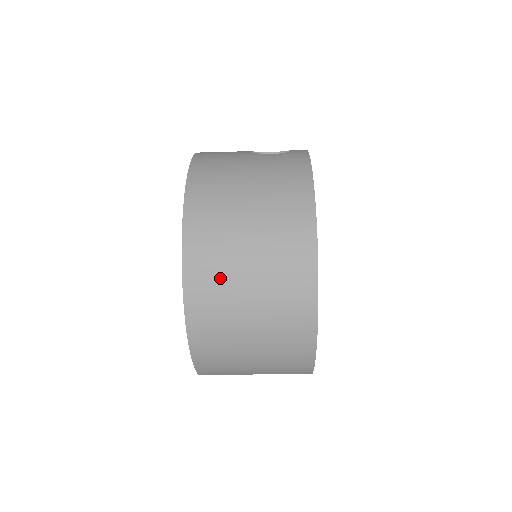
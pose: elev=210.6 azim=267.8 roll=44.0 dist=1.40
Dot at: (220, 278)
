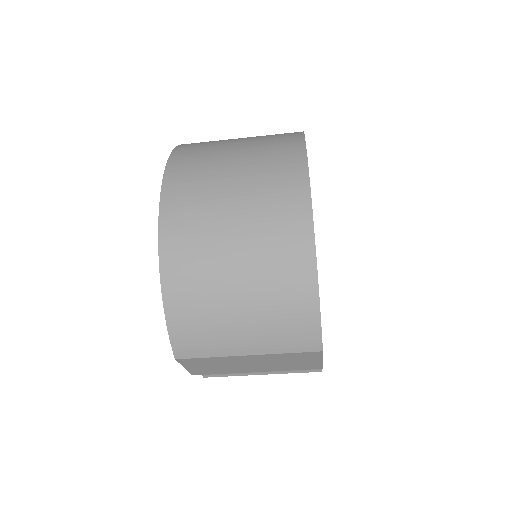
Dot at: (201, 193)
